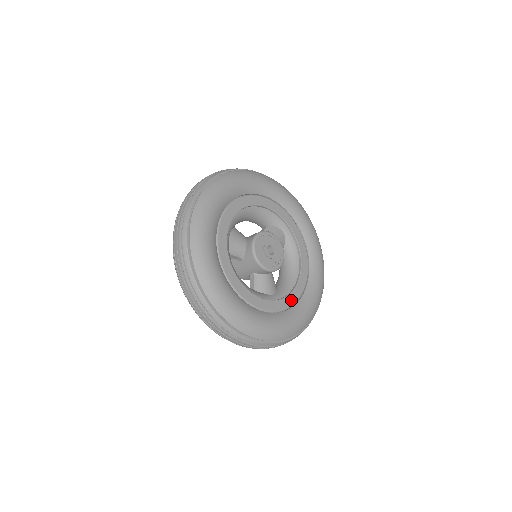
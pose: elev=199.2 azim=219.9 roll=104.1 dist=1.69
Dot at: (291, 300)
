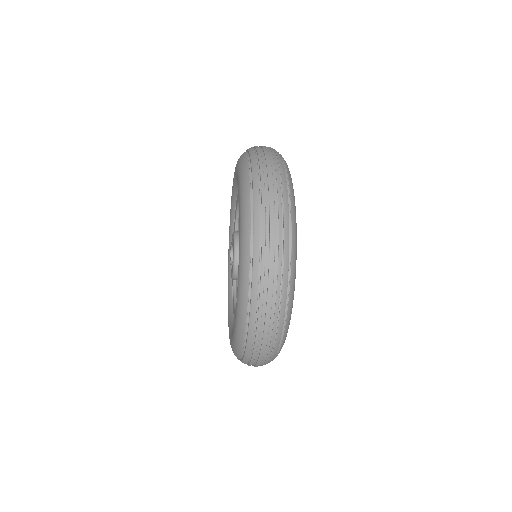
Dot at: occluded
